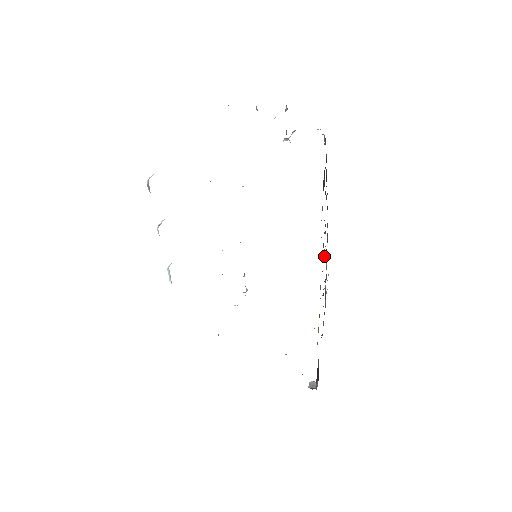
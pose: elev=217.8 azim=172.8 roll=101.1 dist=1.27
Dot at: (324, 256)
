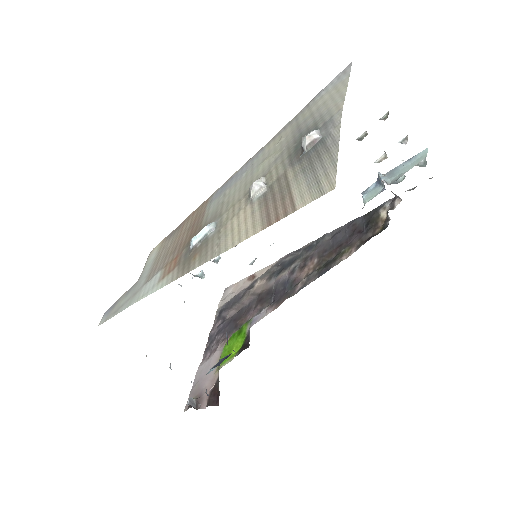
Dot at: (279, 282)
